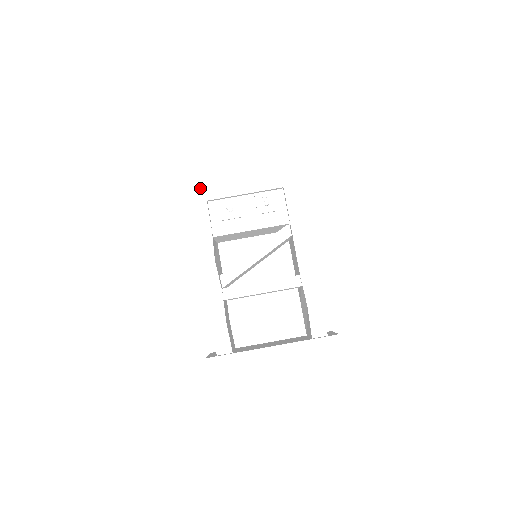
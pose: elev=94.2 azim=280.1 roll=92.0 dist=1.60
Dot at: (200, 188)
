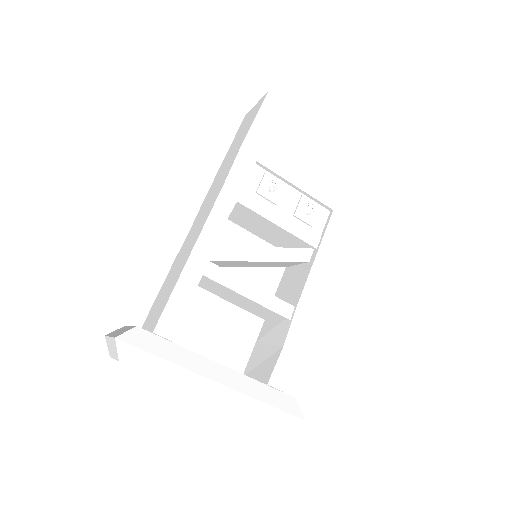
Dot at: (258, 144)
